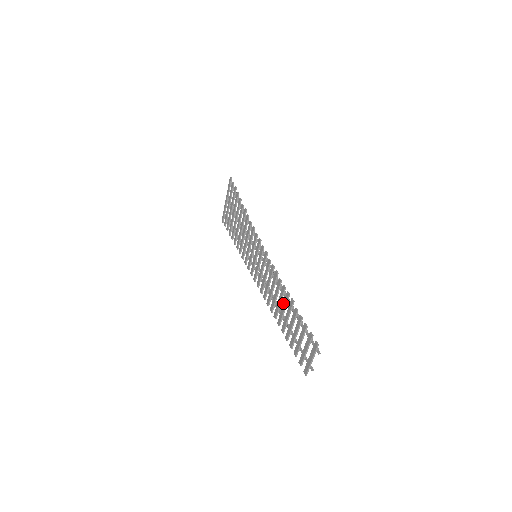
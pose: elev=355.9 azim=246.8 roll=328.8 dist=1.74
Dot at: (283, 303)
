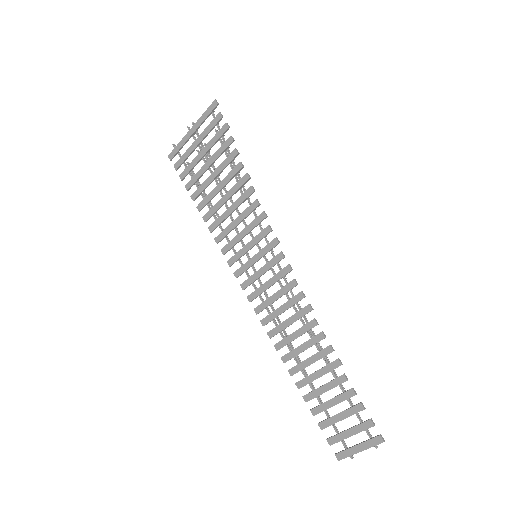
Dot at: (314, 354)
